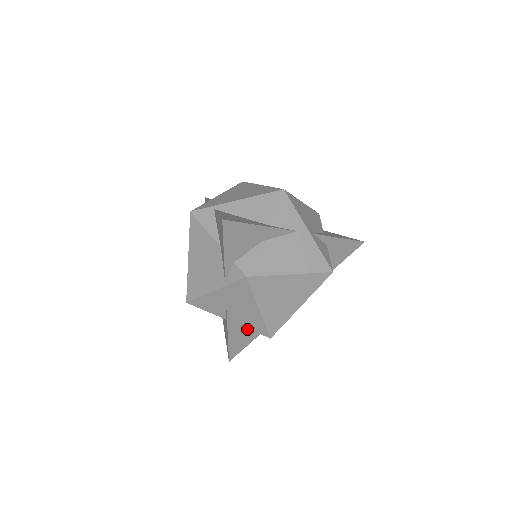
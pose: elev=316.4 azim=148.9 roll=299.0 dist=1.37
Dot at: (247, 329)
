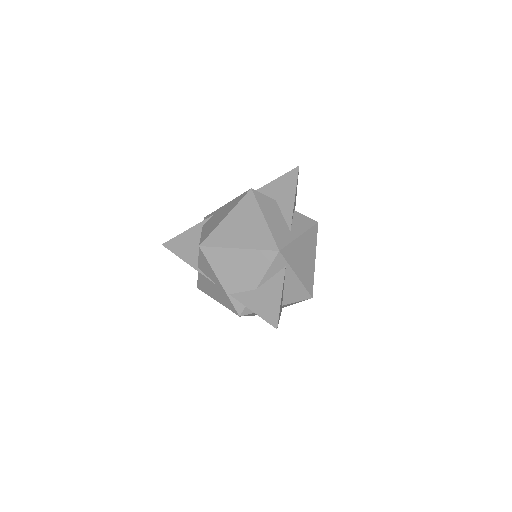
Dot at: occluded
